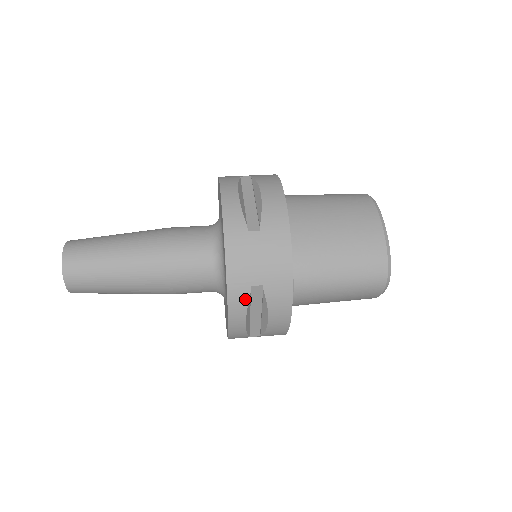
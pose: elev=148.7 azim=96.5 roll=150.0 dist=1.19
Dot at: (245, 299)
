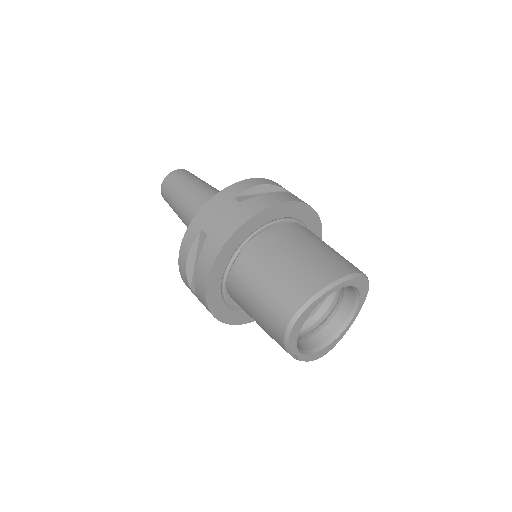
Dot at: (194, 237)
